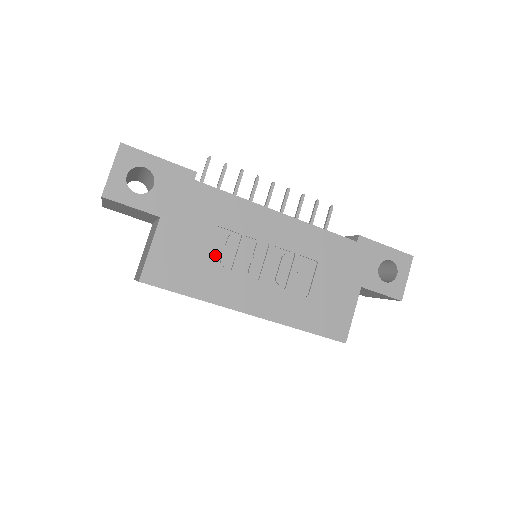
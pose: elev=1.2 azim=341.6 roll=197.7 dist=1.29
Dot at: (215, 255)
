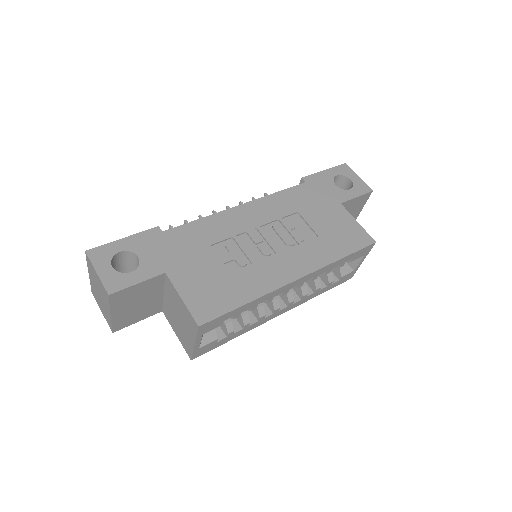
Dot at: (230, 265)
